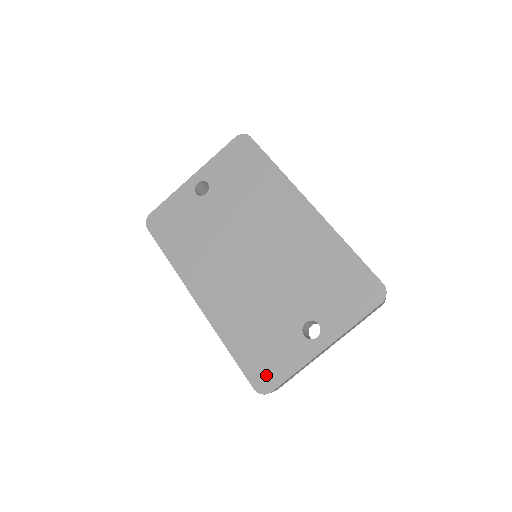
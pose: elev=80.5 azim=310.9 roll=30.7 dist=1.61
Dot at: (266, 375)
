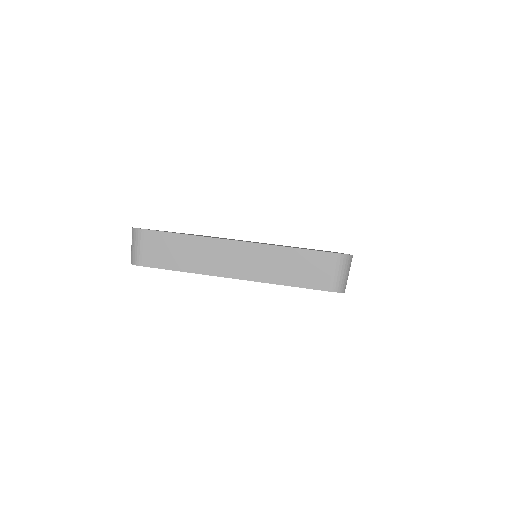
Dot at: occluded
